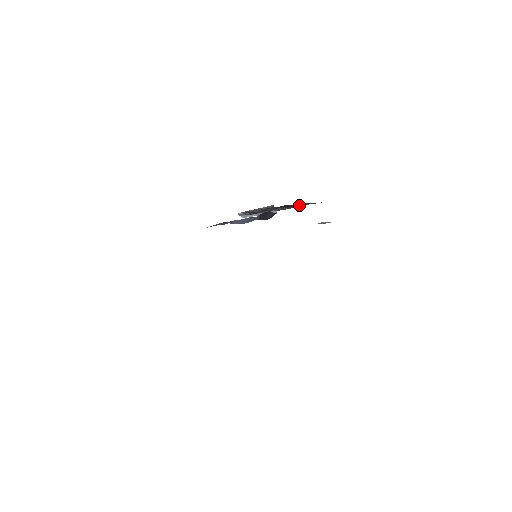
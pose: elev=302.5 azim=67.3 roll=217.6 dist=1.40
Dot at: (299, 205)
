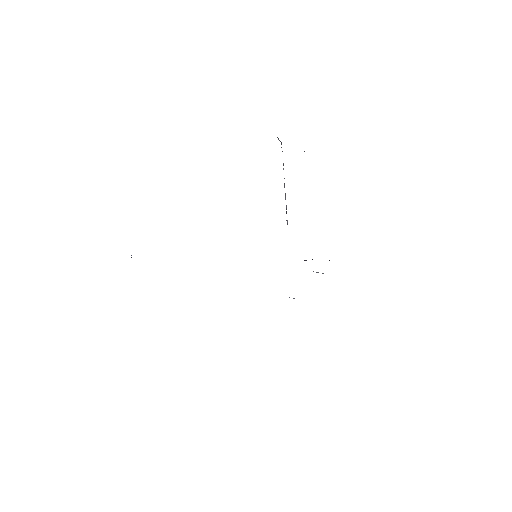
Dot at: occluded
